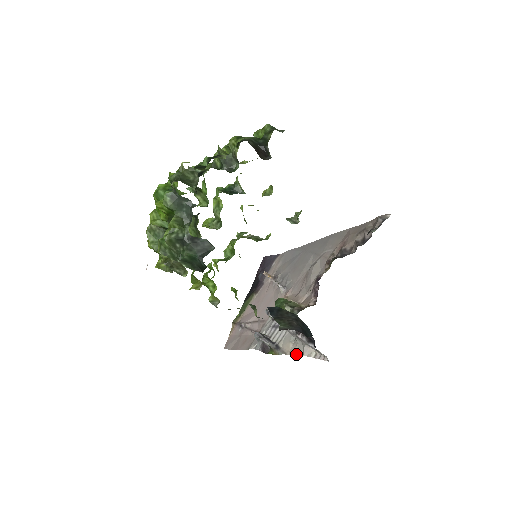
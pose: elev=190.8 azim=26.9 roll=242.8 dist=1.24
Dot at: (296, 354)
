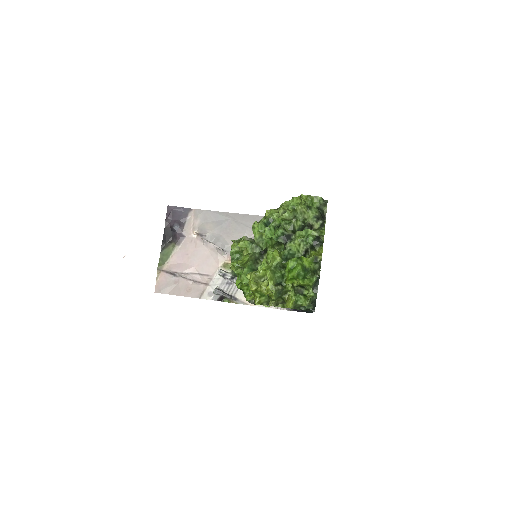
Dot at: (260, 306)
